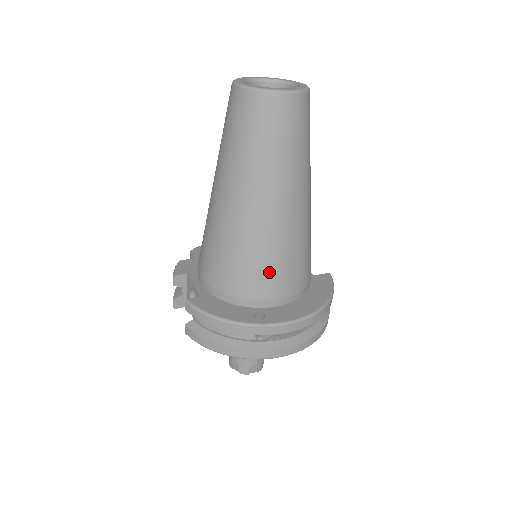
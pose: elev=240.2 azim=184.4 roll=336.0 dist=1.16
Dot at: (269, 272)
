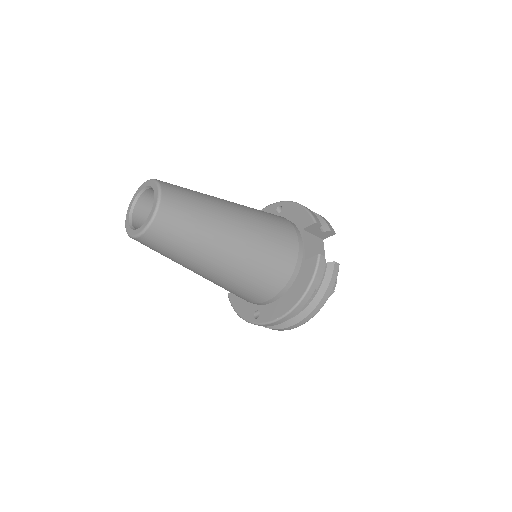
Dot at: (242, 295)
